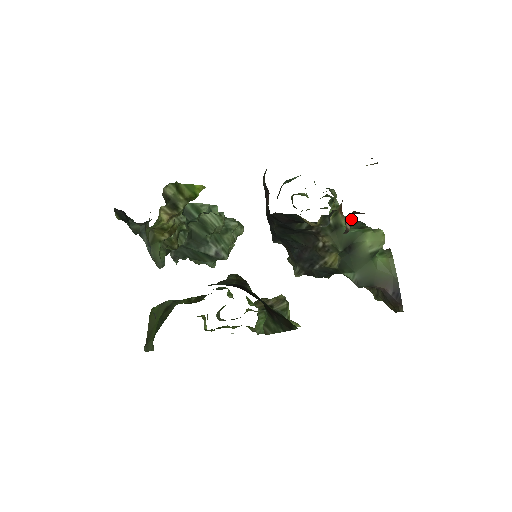
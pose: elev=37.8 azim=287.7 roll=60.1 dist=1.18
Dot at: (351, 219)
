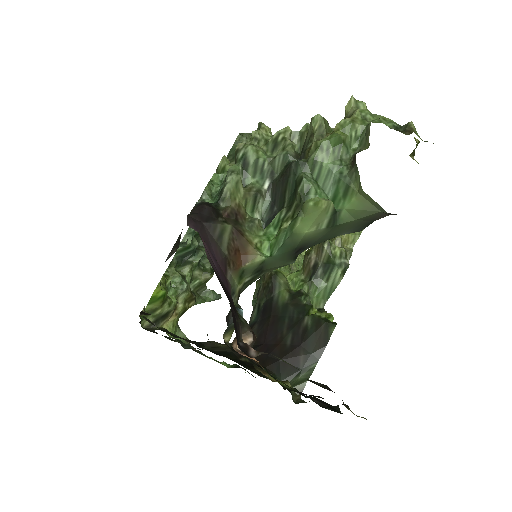
Dot at: (243, 331)
